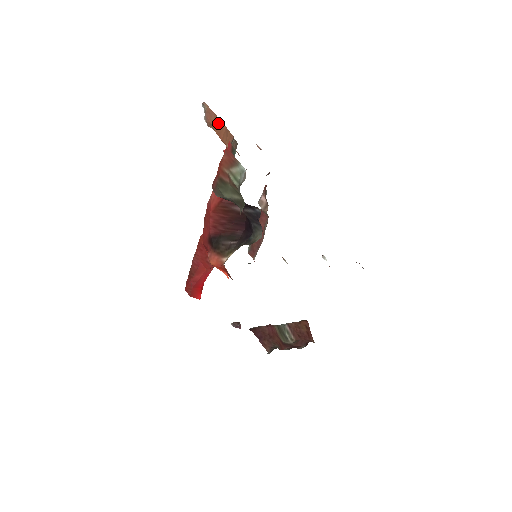
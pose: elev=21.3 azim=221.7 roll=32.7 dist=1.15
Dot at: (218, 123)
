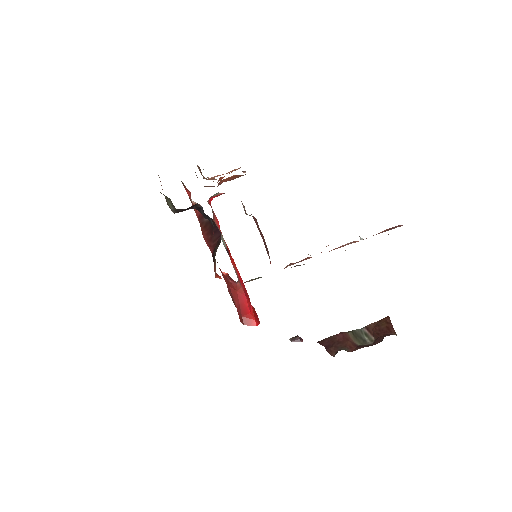
Dot at: occluded
